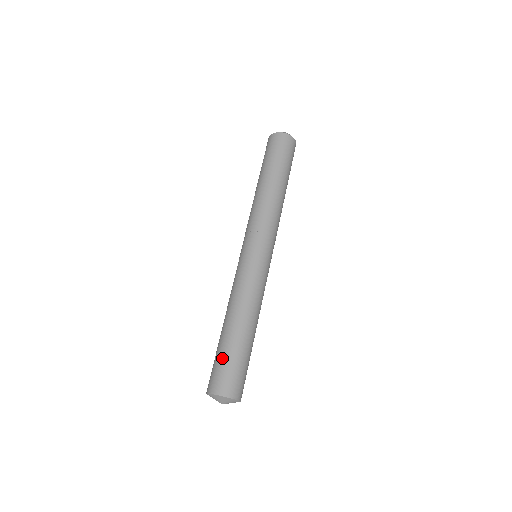
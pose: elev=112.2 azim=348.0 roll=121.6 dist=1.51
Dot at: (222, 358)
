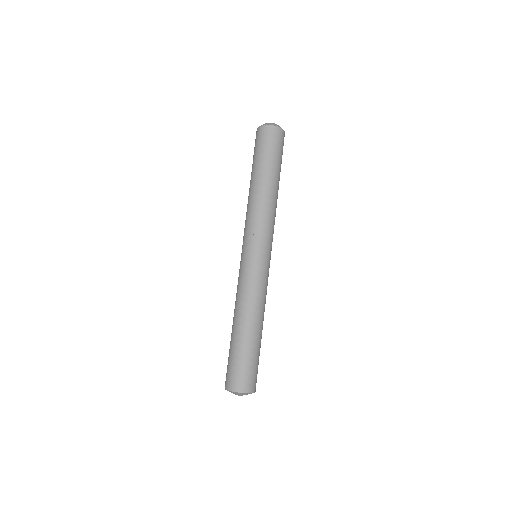
Dot at: (250, 360)
